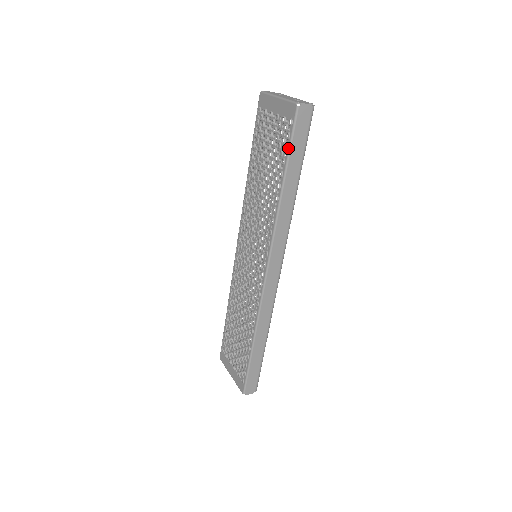
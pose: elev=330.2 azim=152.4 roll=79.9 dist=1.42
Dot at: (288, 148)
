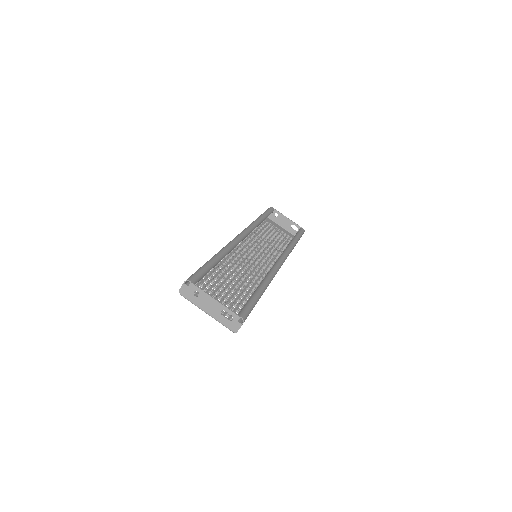
Dot at: occluded
